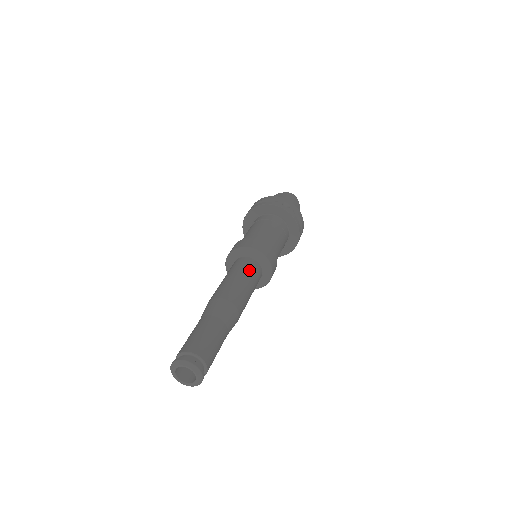
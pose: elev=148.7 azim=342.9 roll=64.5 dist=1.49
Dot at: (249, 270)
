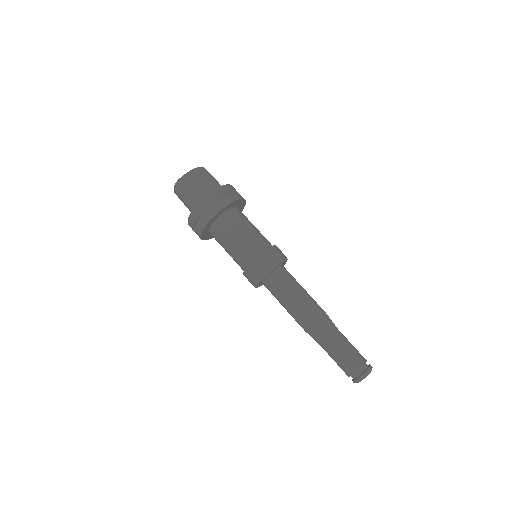
Dot at: (294, 278)
